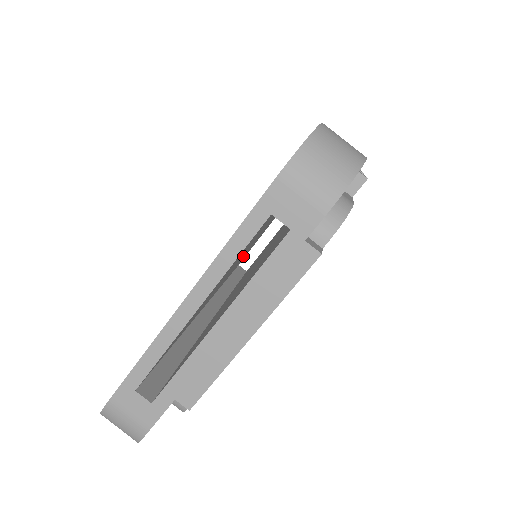
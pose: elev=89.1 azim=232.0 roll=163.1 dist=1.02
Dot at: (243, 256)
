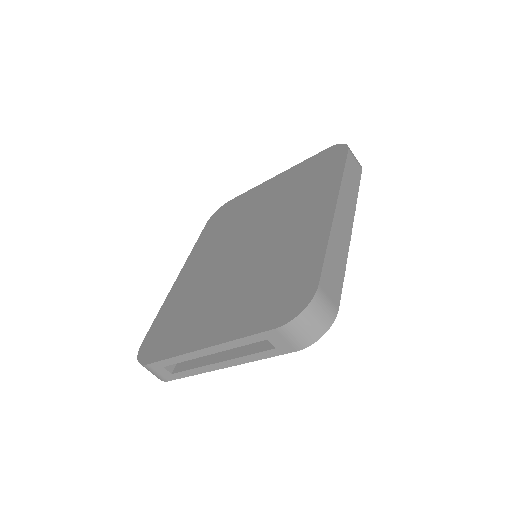
Dot at: occluded
